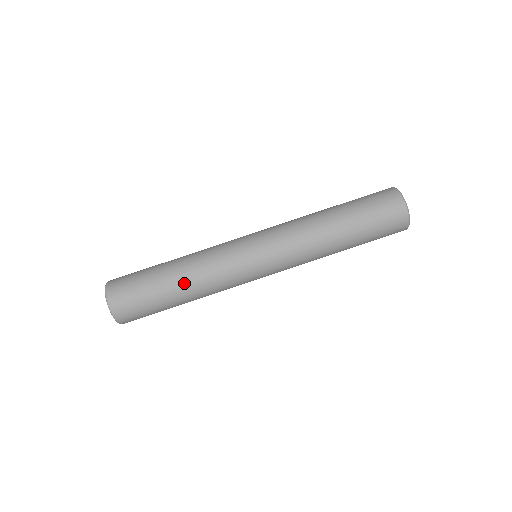
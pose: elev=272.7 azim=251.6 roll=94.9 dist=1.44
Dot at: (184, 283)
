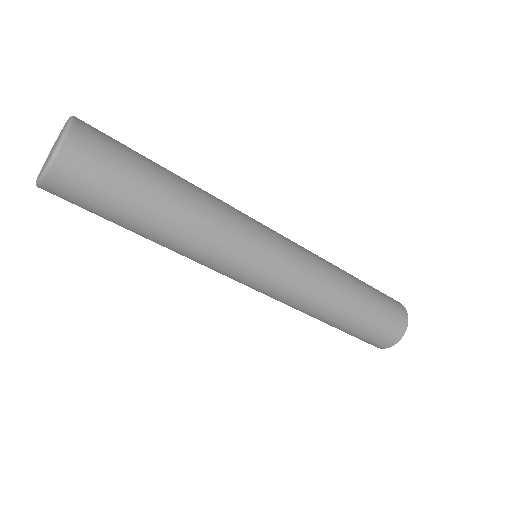
Dot at: occluded
